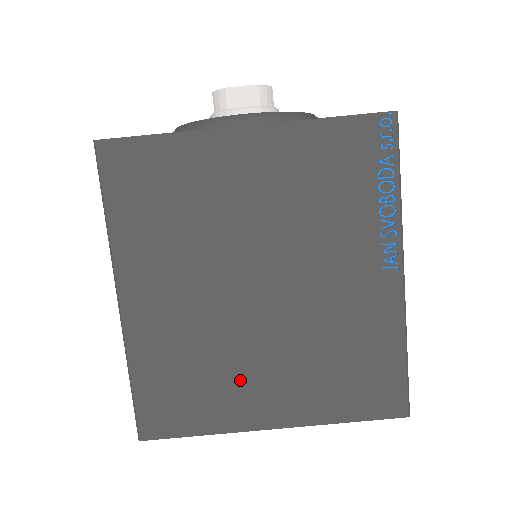
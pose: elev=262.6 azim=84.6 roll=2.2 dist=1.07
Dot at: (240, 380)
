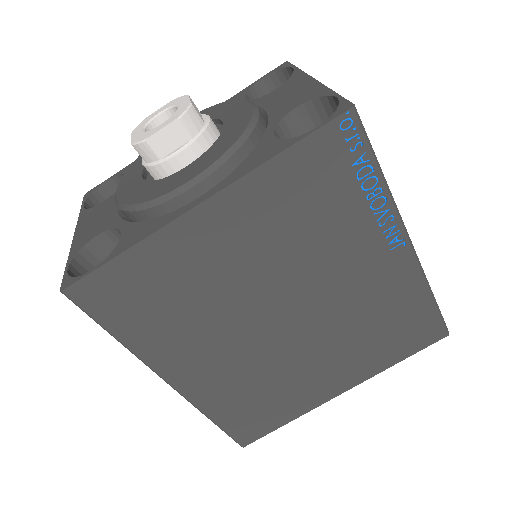
Dot at: (301, 380)
